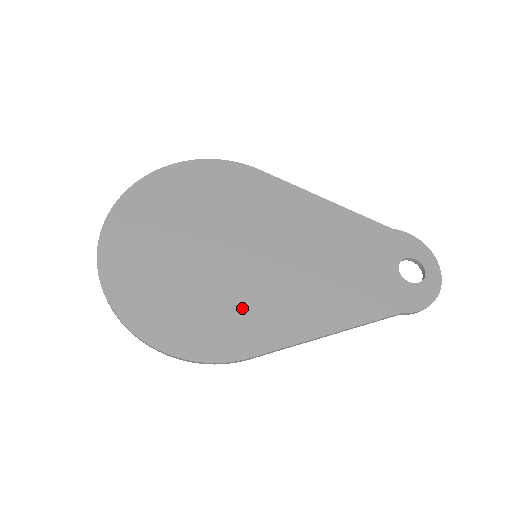
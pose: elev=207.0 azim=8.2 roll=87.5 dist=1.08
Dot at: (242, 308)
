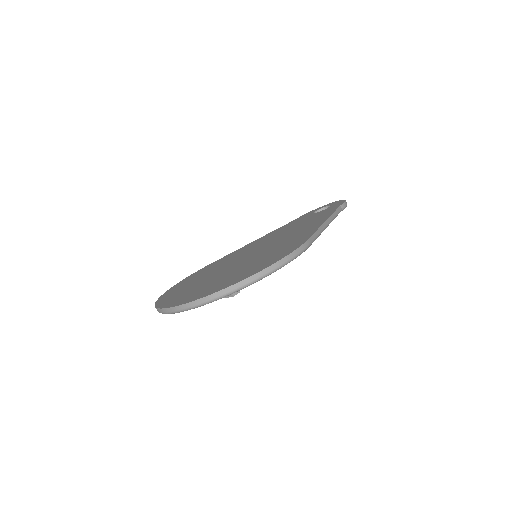
Dot at: (277, 249)
